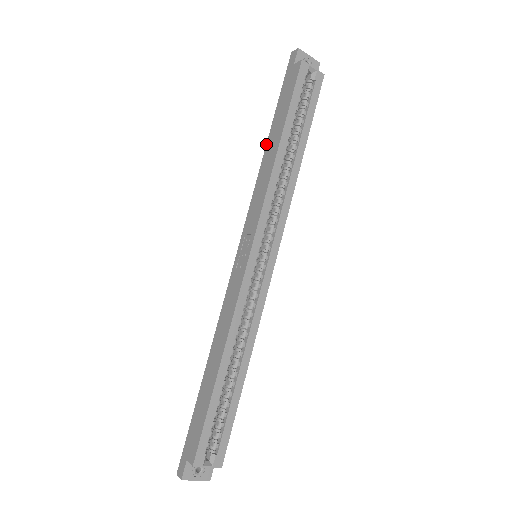
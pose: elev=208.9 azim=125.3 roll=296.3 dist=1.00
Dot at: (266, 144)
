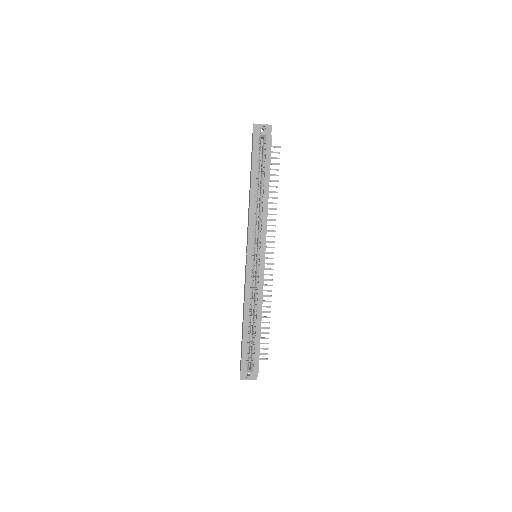
Dot at: occluded
